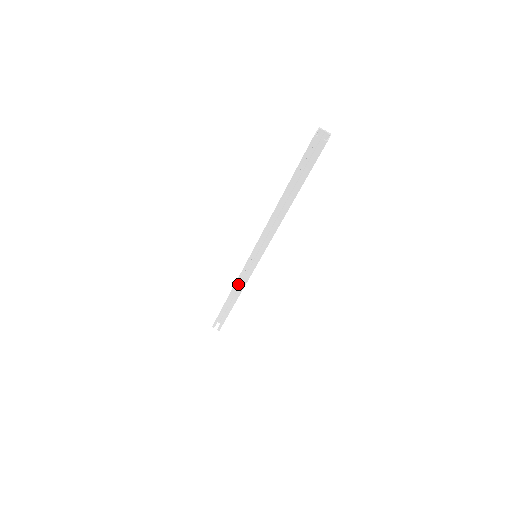
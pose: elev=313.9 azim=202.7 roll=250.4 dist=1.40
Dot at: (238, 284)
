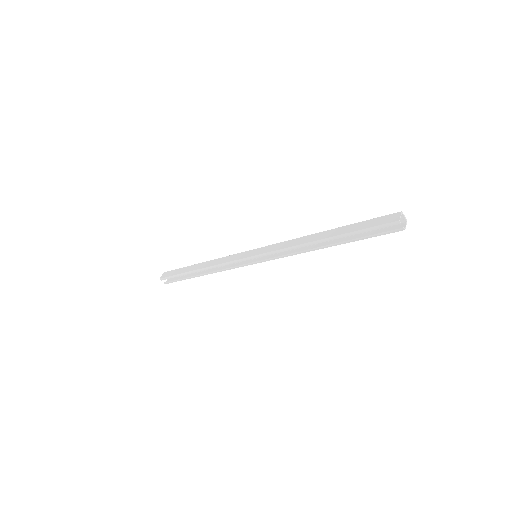
Dot at: occluded
